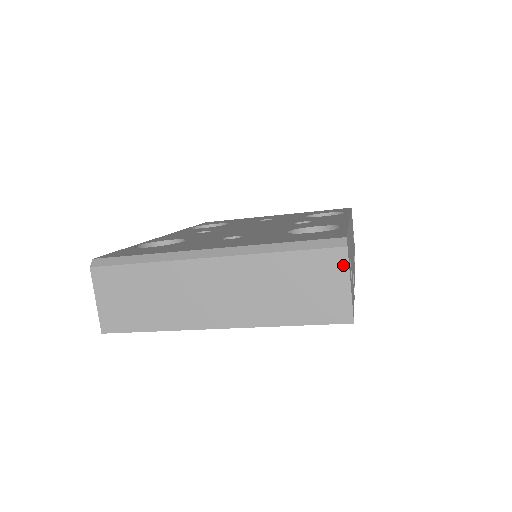
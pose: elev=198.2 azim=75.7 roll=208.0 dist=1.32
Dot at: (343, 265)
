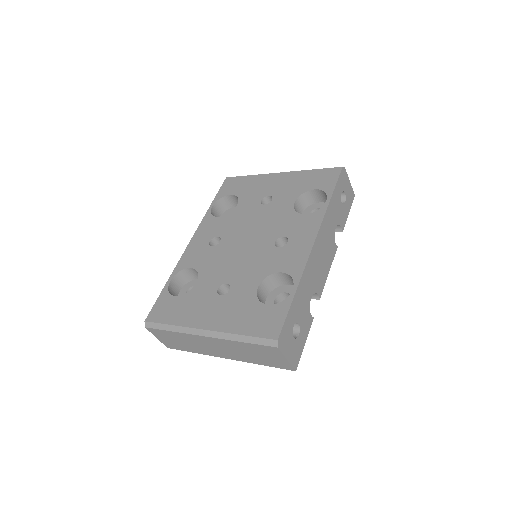
Dot at: (279, 353)
